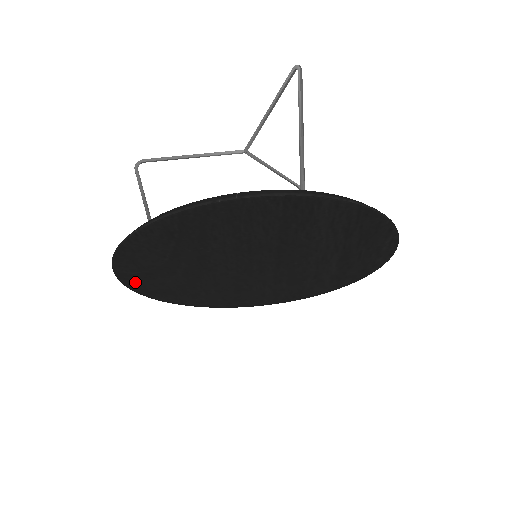
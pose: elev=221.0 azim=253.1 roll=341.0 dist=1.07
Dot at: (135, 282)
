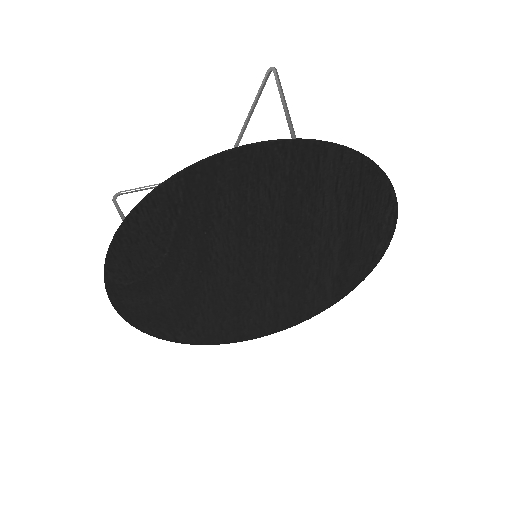
Dot at: (127, 301)
